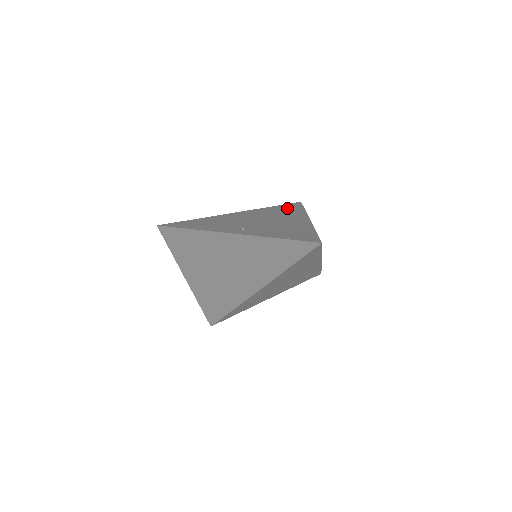
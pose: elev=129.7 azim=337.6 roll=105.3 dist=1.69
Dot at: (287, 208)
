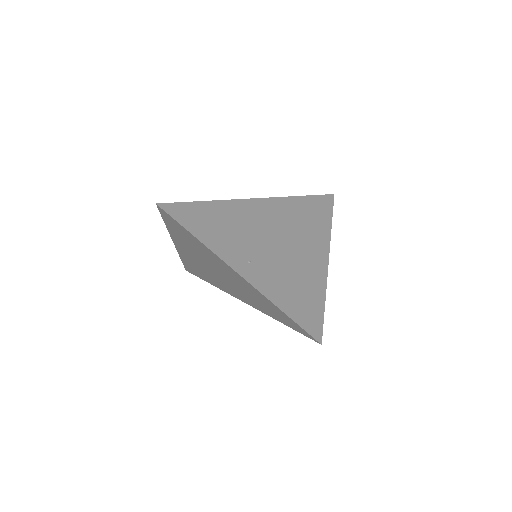
Dot at: (314, 211)
